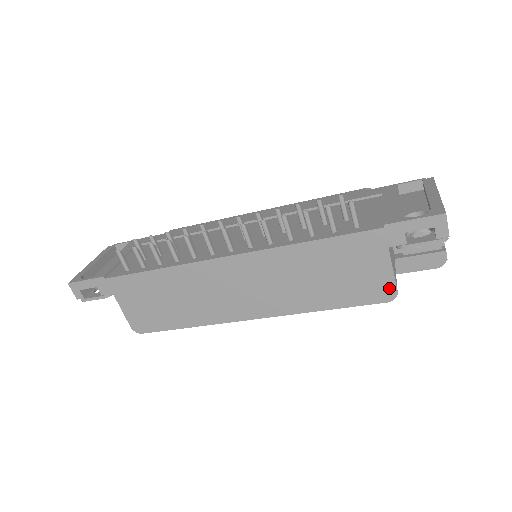
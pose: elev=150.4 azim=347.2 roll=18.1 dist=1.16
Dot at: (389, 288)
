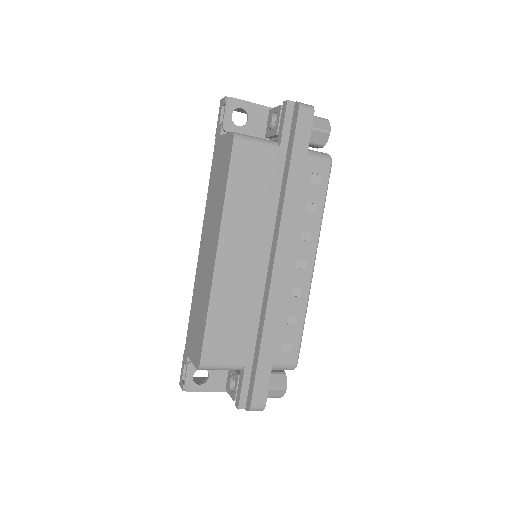
Dot at: (230, 138)
